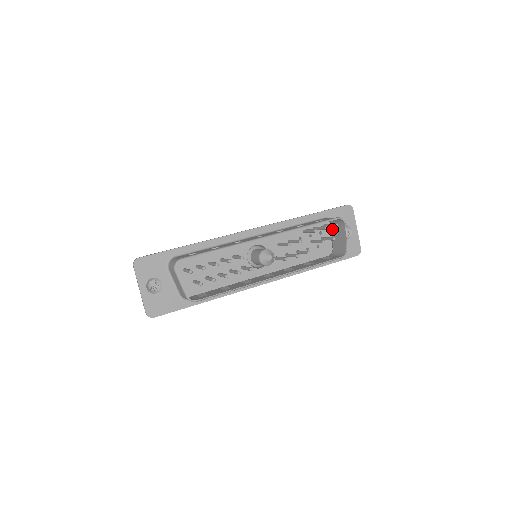
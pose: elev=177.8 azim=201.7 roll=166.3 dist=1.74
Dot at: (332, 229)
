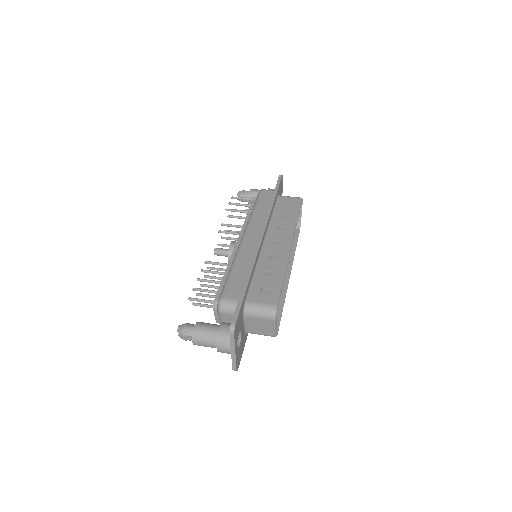
Dot at: occluded
